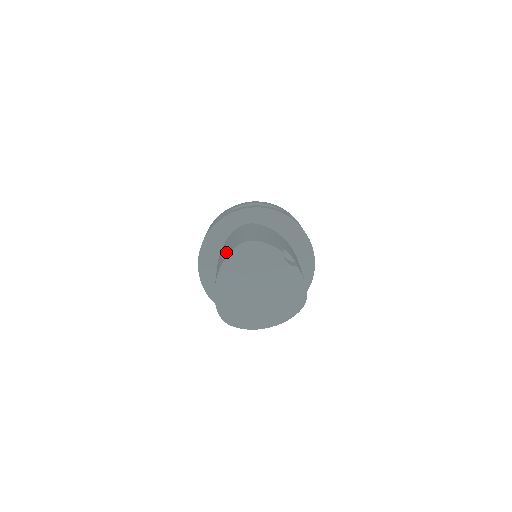
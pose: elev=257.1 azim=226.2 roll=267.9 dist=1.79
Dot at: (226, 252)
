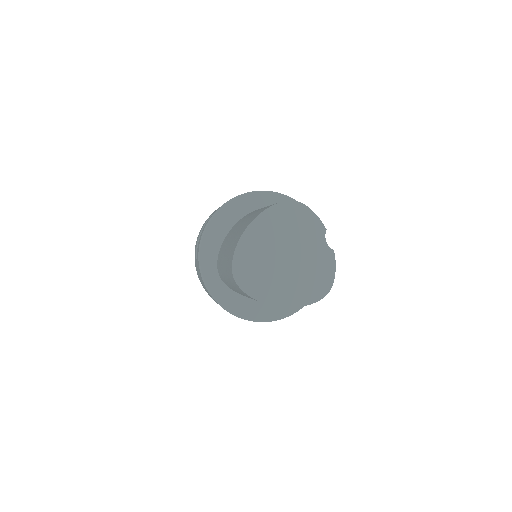
Dot at: (262, 209)
